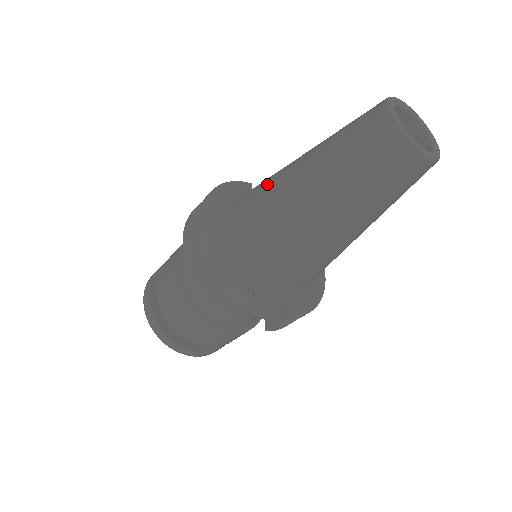
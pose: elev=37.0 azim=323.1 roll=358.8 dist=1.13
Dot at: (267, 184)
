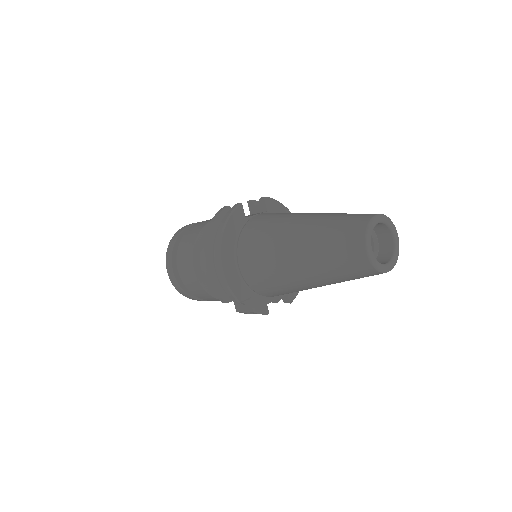
Dot at: (270, 253)
